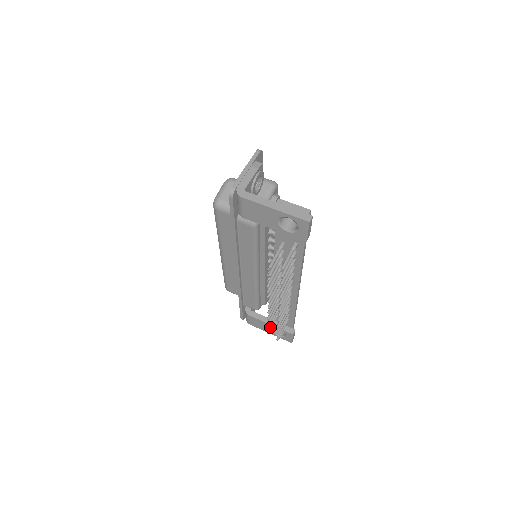
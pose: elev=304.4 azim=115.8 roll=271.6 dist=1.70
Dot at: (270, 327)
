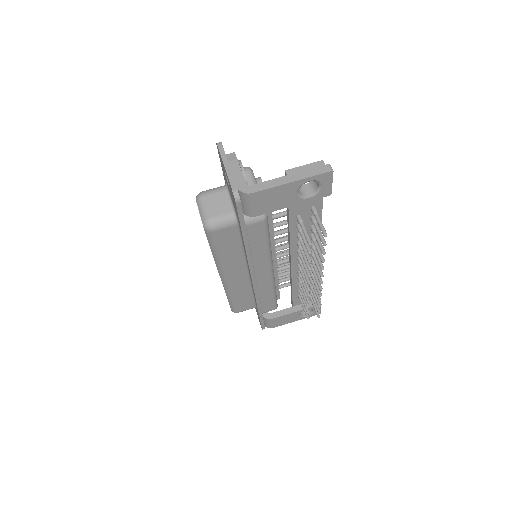
Dot at: (305, 311)
